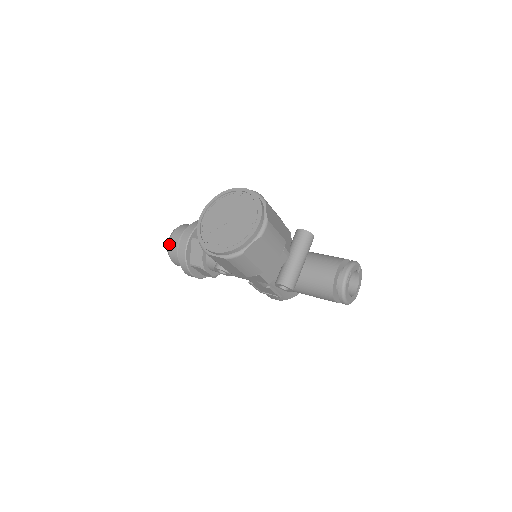
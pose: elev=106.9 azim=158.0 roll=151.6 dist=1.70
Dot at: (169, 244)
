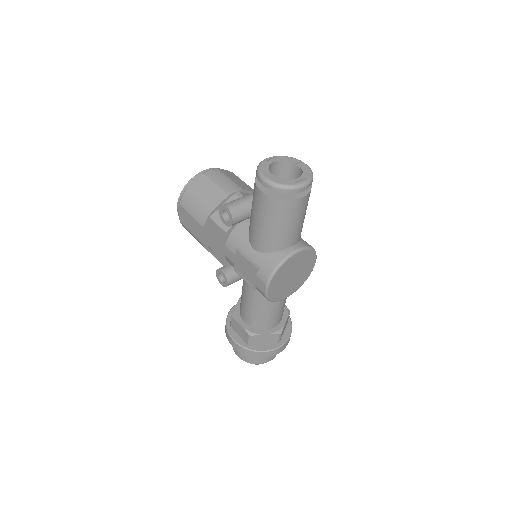
Dot at: occluded
